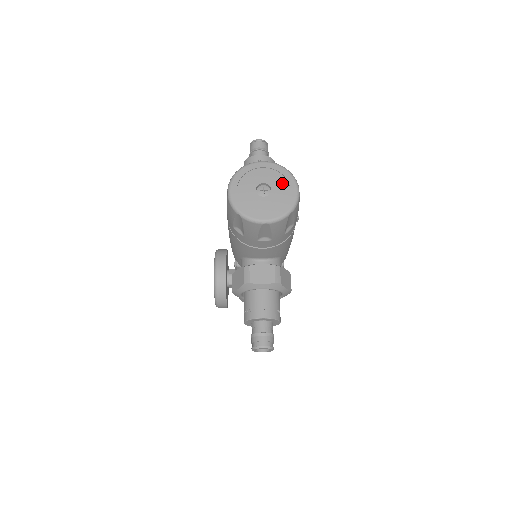
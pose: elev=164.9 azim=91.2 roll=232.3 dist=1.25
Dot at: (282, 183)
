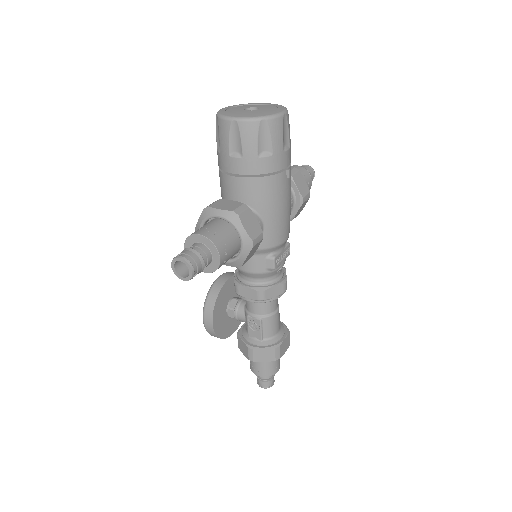
Dot at: (272, 109)
